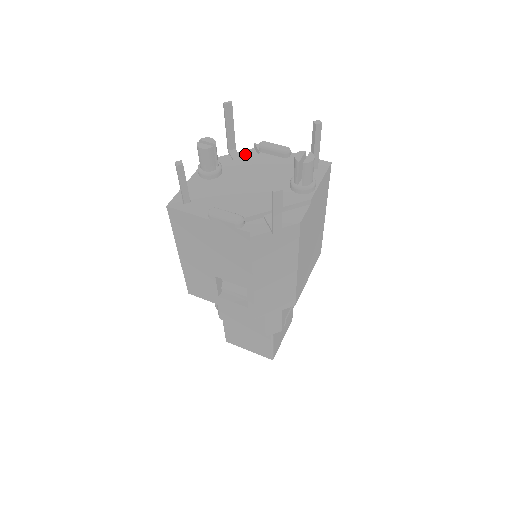
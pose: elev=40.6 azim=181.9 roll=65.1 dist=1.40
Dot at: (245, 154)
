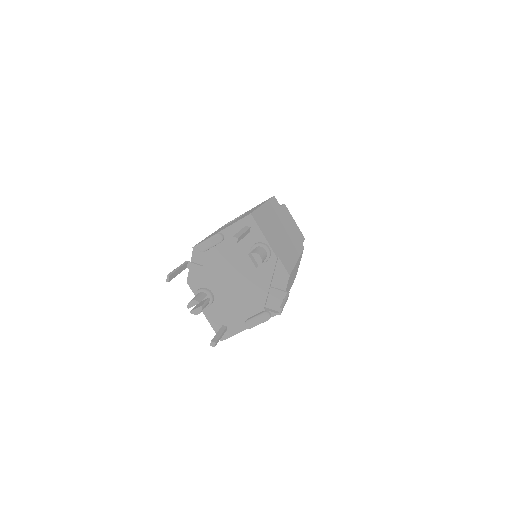
Dot at: (197, 258)
